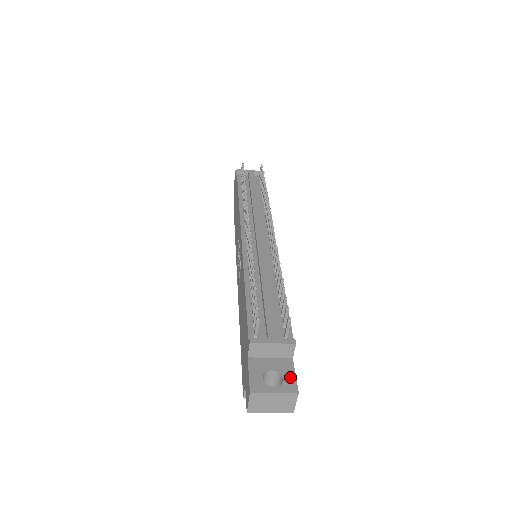
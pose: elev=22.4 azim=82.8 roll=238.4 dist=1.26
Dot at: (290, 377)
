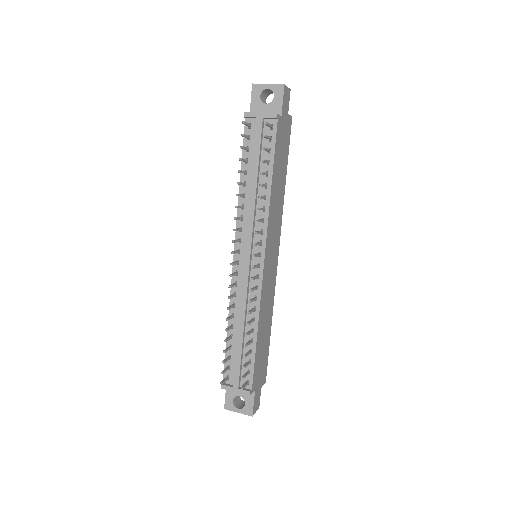
Dot at: (250, 404)
